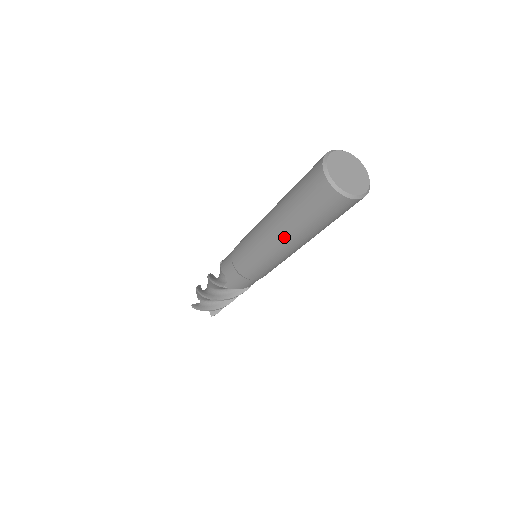
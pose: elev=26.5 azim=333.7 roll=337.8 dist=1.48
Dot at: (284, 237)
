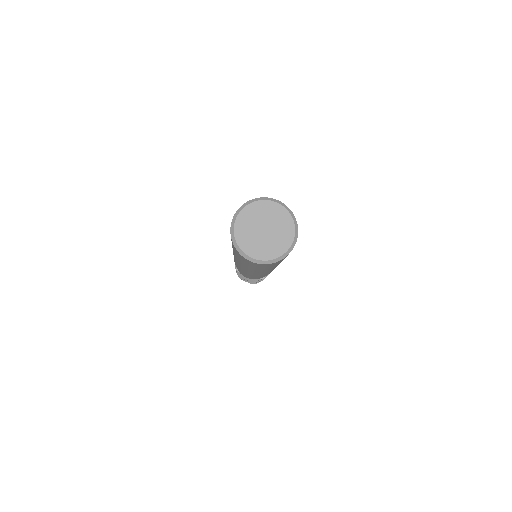
Dot at: (236, 259)
